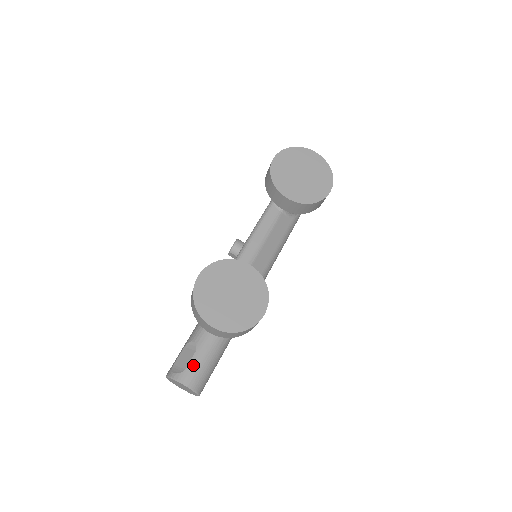
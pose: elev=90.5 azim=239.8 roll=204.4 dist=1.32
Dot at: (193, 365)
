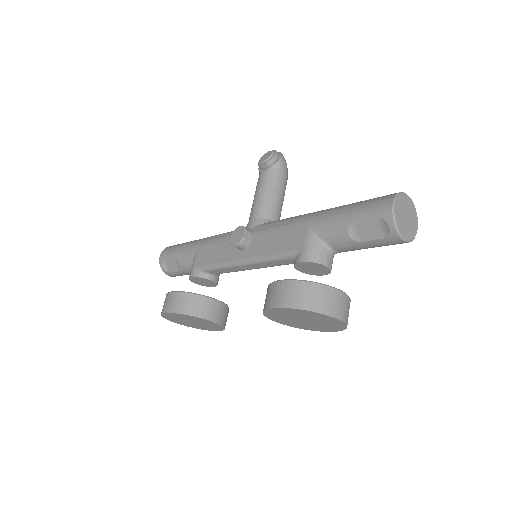
Dot at: (176, 274)
